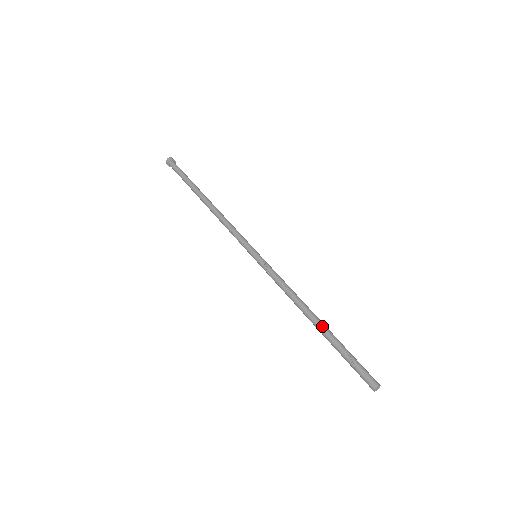
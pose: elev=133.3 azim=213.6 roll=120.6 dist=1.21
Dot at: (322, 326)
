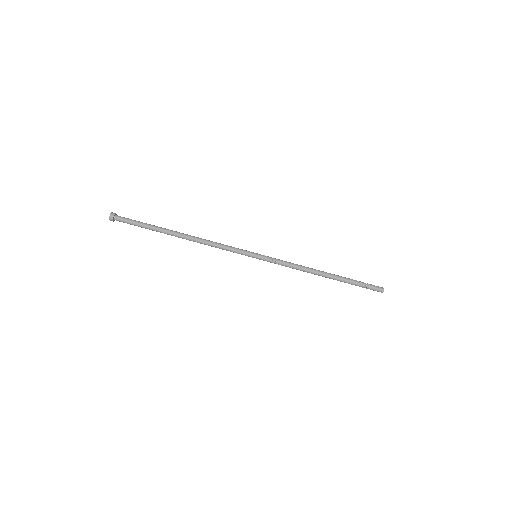
Dot at: (334, 275)
